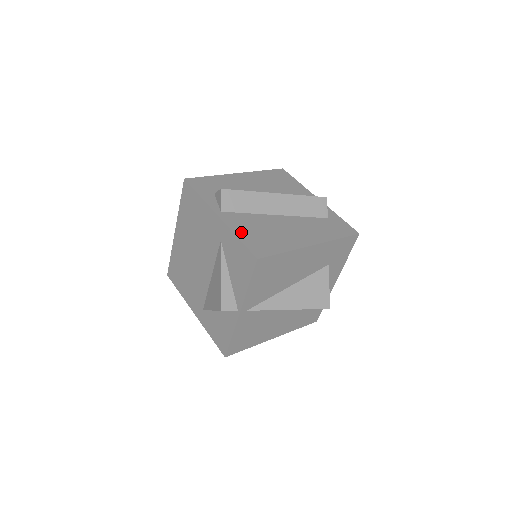
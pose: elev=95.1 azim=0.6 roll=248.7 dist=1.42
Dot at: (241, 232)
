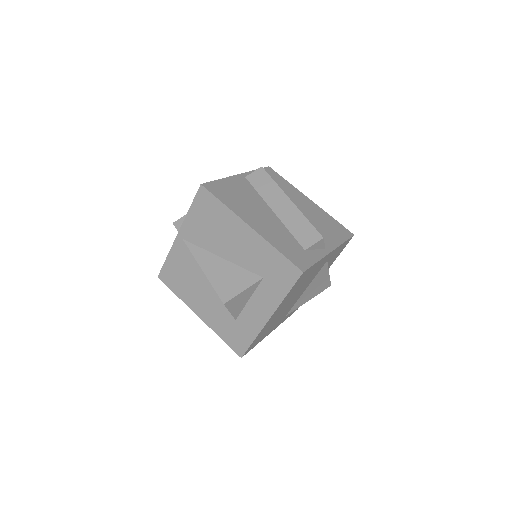
Dot at: (228, 182)
